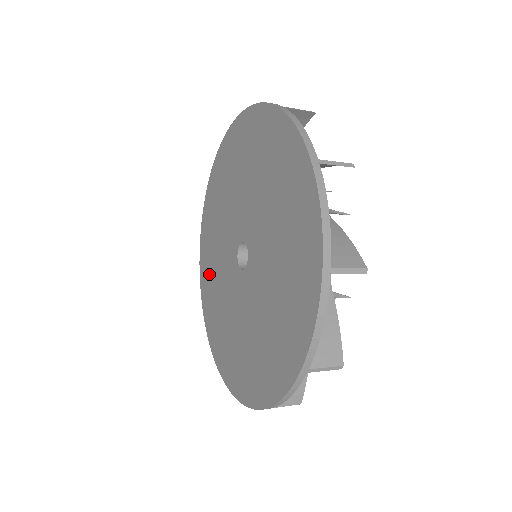
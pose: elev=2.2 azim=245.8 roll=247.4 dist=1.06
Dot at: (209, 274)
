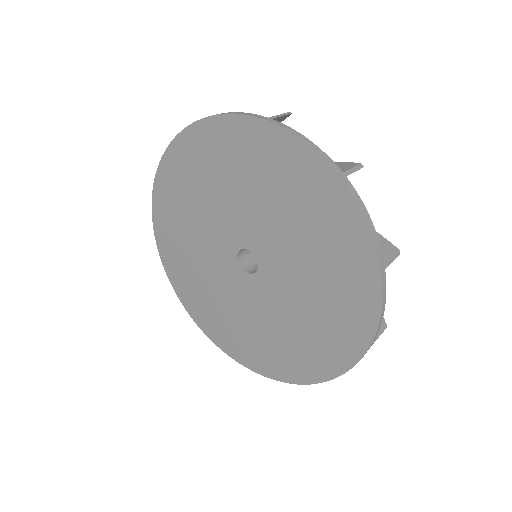
Dot at: (182, 189)
